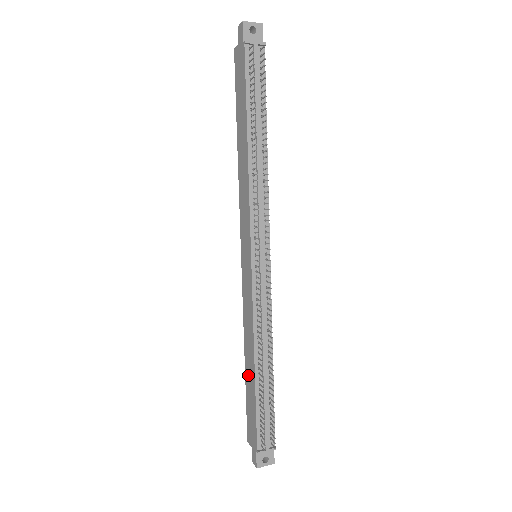
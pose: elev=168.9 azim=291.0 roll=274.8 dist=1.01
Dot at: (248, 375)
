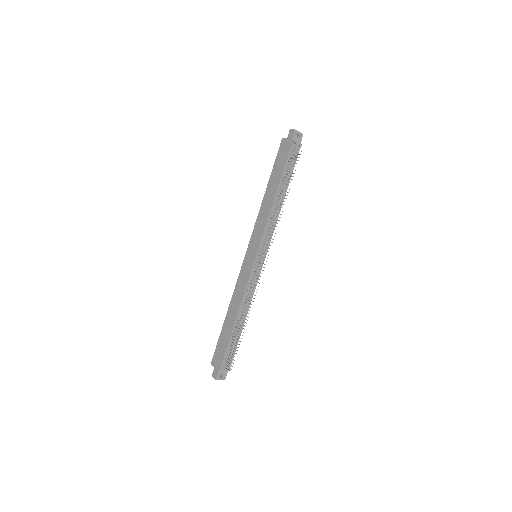
Dot at: (227, 323)
